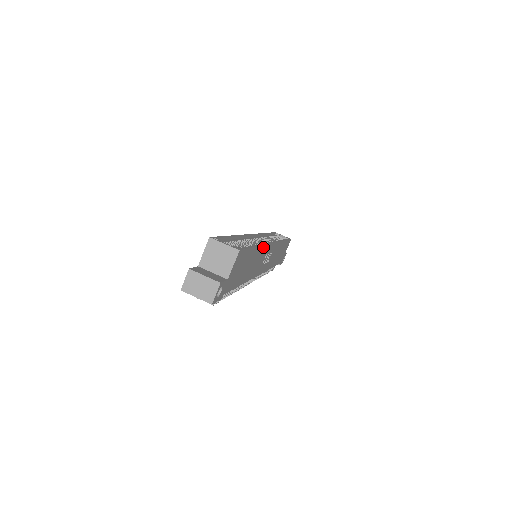
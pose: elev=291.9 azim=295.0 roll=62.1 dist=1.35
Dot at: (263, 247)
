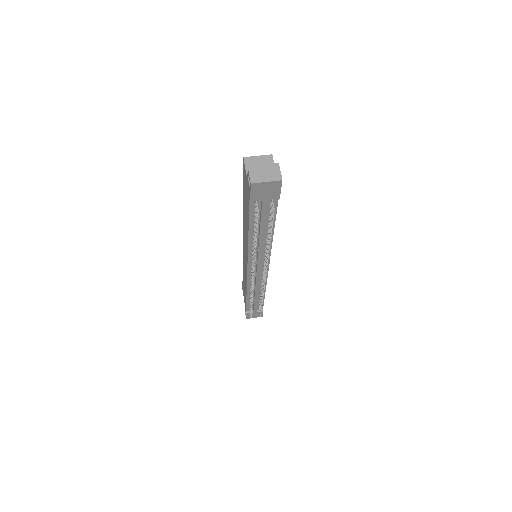
Dot at: occluded
